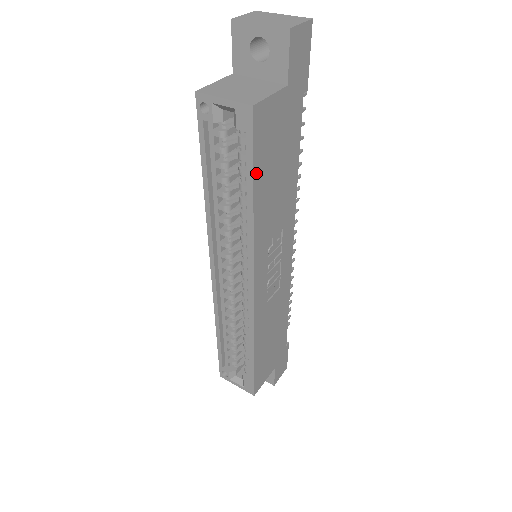
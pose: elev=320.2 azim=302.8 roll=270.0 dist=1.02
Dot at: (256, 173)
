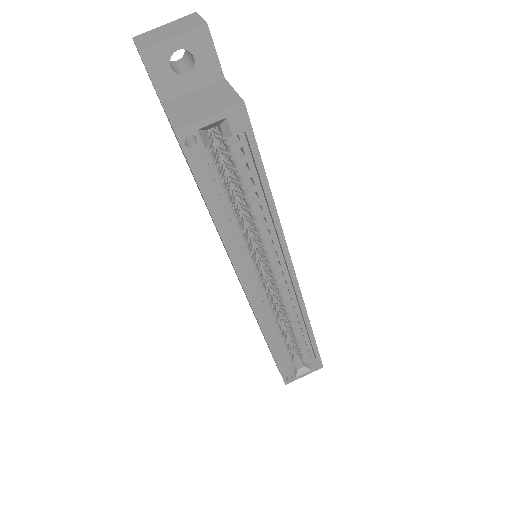
Dot at: (262, 165)
